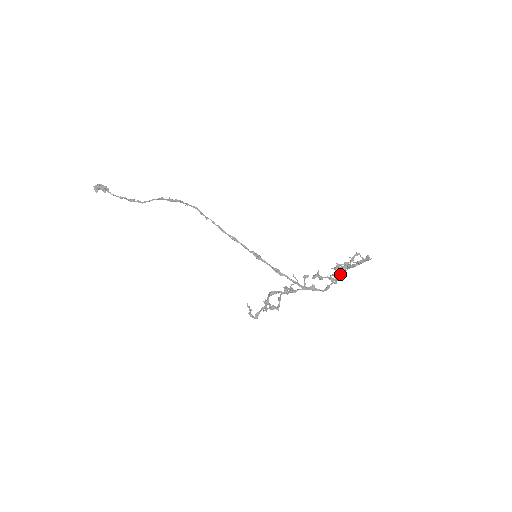
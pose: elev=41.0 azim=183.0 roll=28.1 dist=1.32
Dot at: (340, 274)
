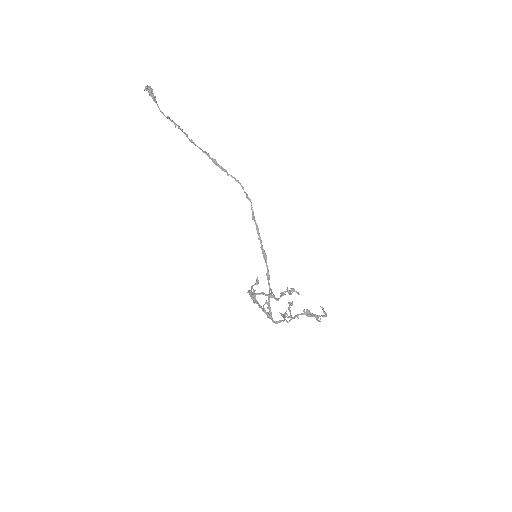
Dot at: occluded
